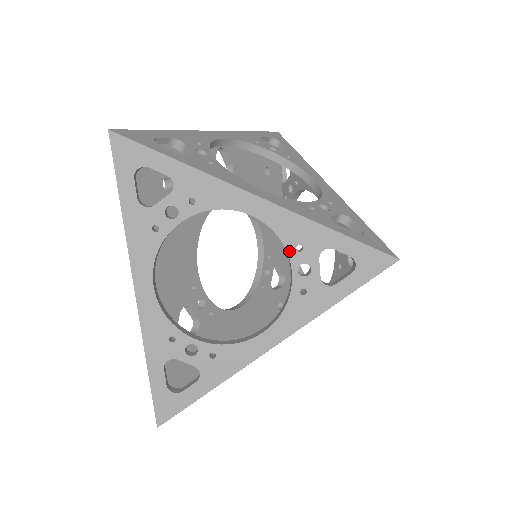
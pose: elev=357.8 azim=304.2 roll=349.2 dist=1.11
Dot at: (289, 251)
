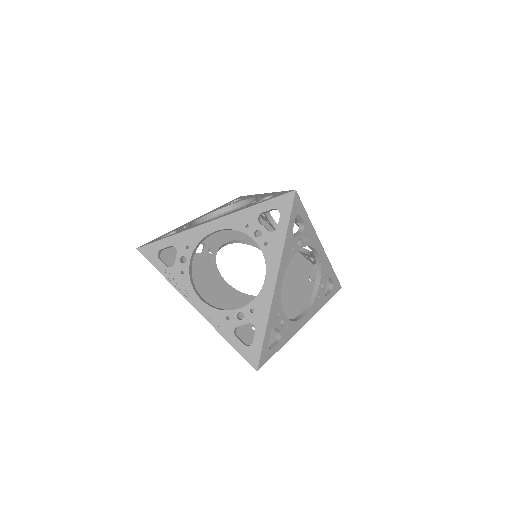
Dot at: occluded
